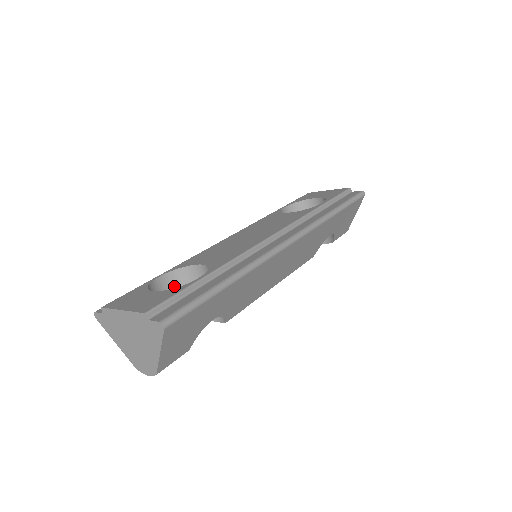
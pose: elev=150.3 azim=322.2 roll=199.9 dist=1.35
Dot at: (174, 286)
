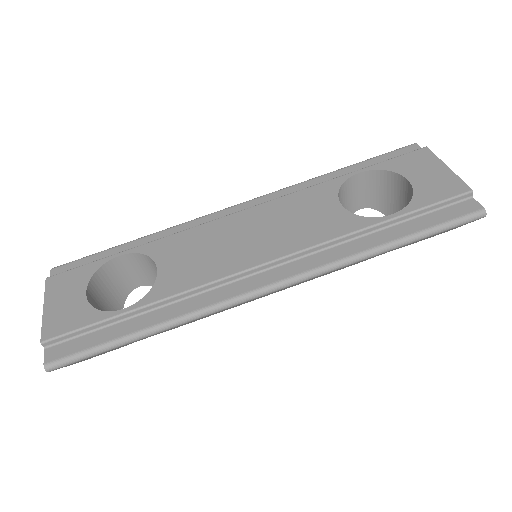
Dot at: (140, 265)
